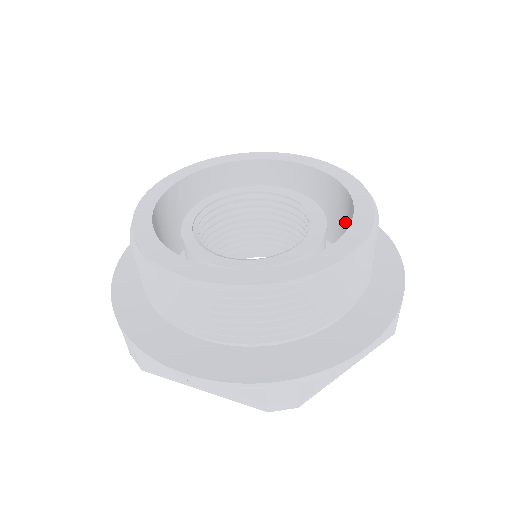
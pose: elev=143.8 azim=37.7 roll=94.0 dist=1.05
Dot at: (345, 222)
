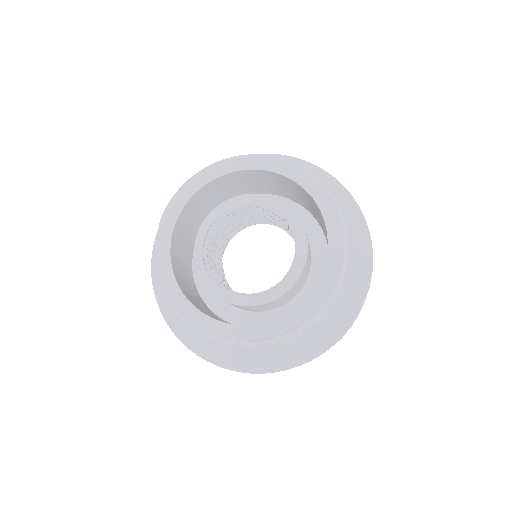
Dot at: (298, 194)
